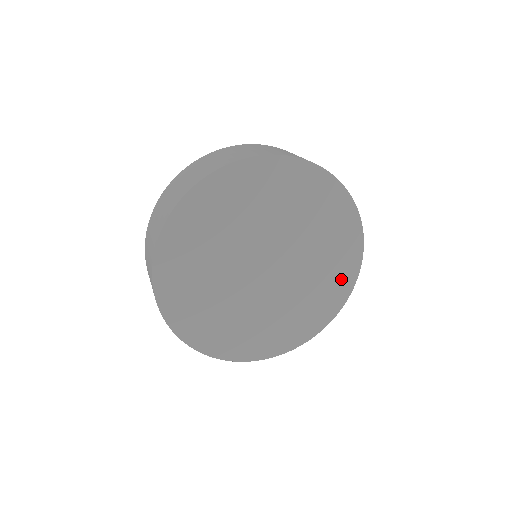
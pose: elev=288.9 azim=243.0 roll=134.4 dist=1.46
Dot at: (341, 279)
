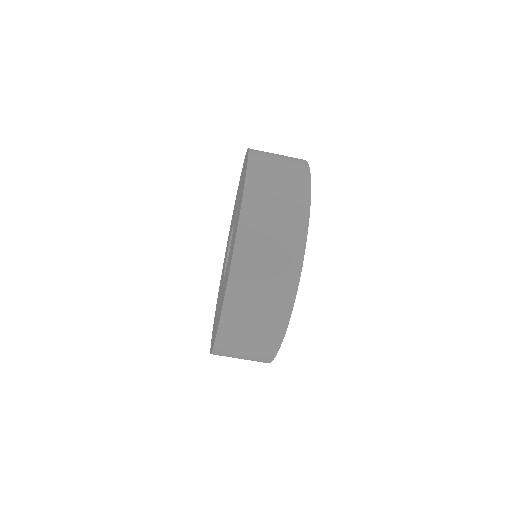
Dot at: occluded
